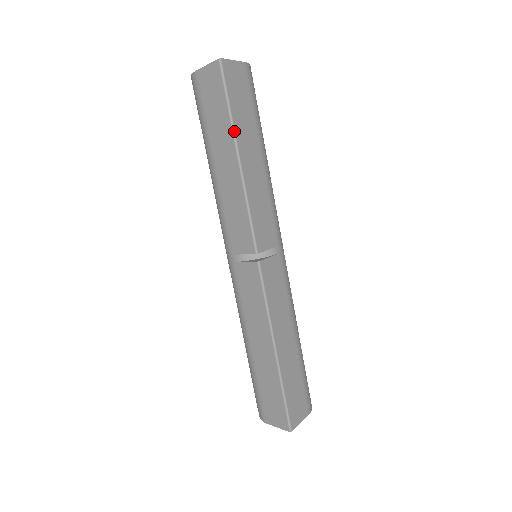
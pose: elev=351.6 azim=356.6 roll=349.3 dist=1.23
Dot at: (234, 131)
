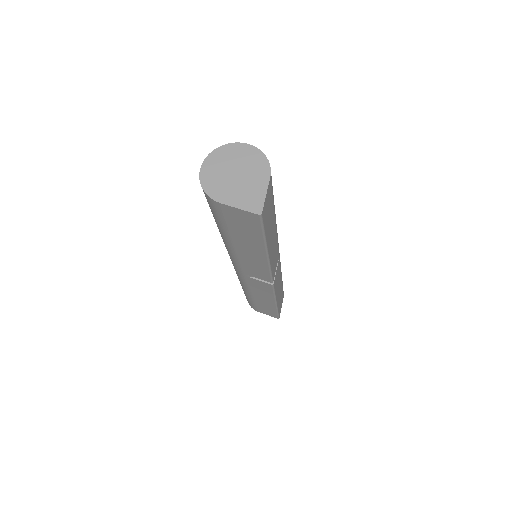
Dot at: (266, 245)
